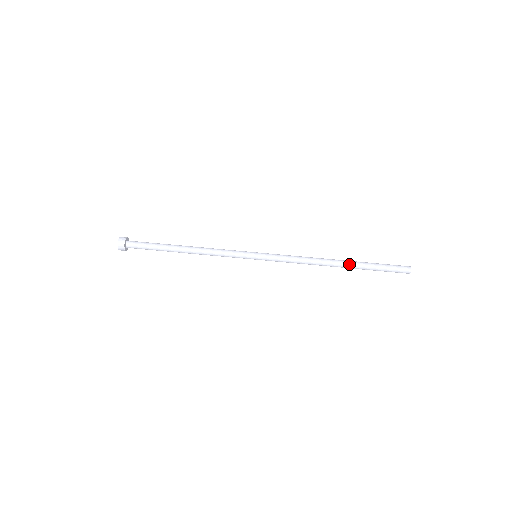
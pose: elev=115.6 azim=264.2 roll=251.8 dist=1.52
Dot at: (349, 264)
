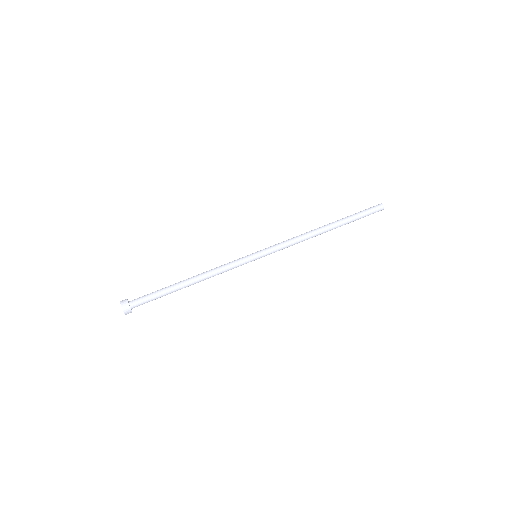
Dot at: (336, 225)
